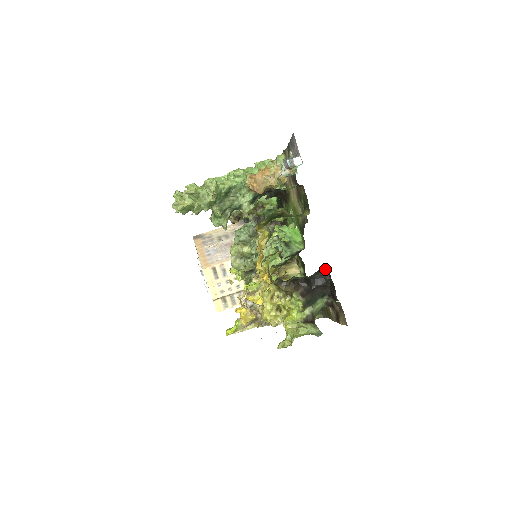
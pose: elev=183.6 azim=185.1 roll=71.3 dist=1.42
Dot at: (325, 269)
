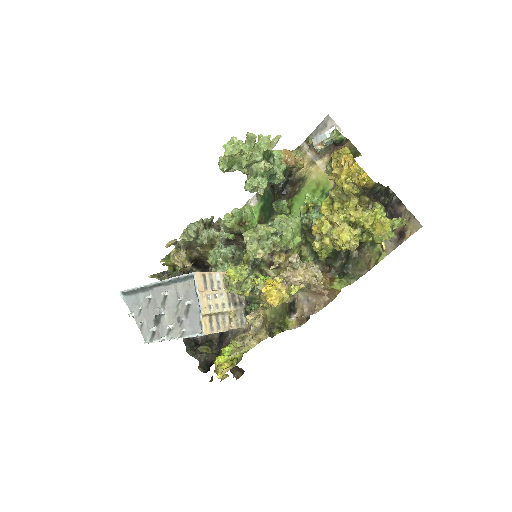
Dot at: (388, 190)
